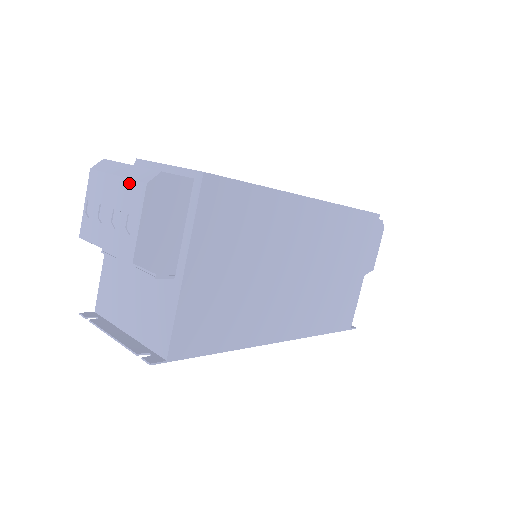
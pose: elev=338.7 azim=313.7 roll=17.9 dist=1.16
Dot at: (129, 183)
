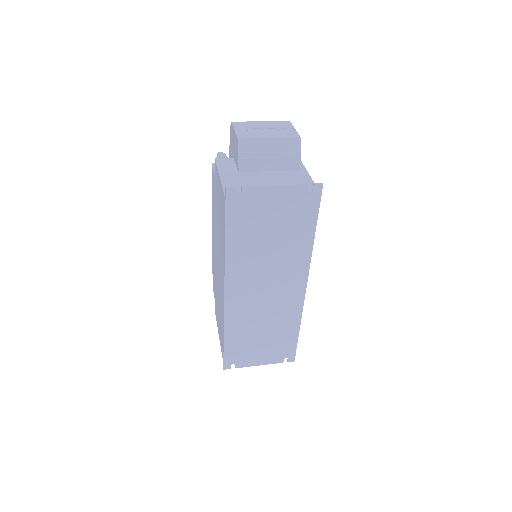
Dot at: (275, 122)
